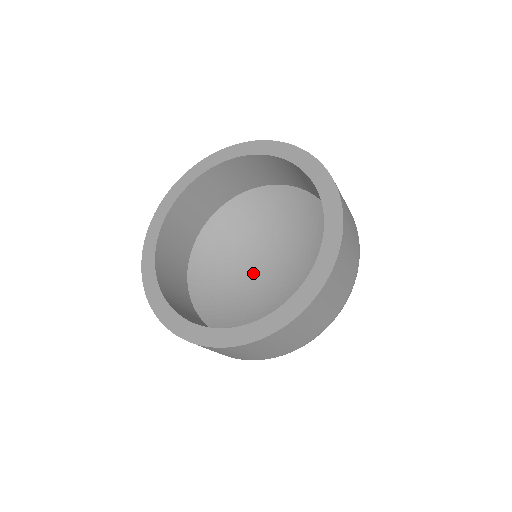
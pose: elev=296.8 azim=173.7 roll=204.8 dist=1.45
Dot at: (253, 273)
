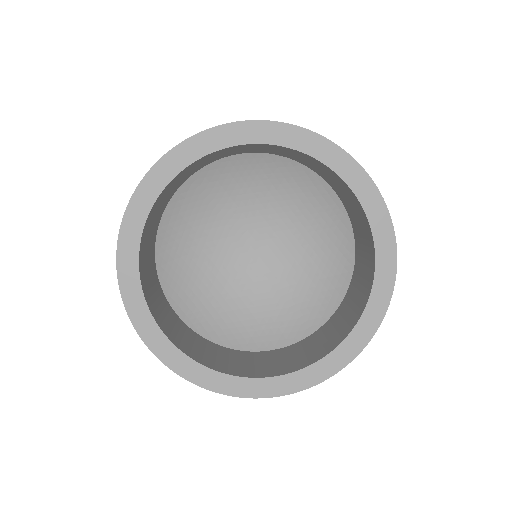
Dot at: (242, 233)
